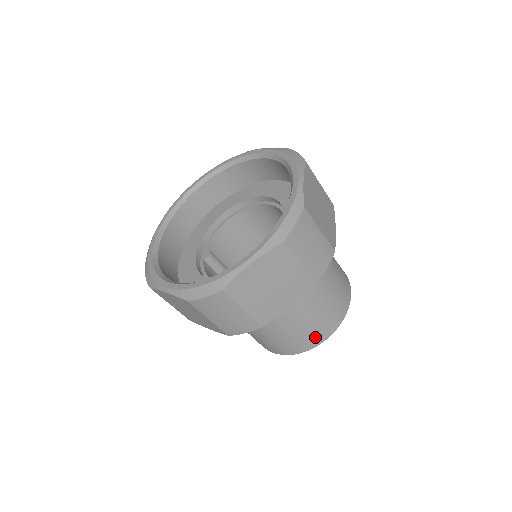
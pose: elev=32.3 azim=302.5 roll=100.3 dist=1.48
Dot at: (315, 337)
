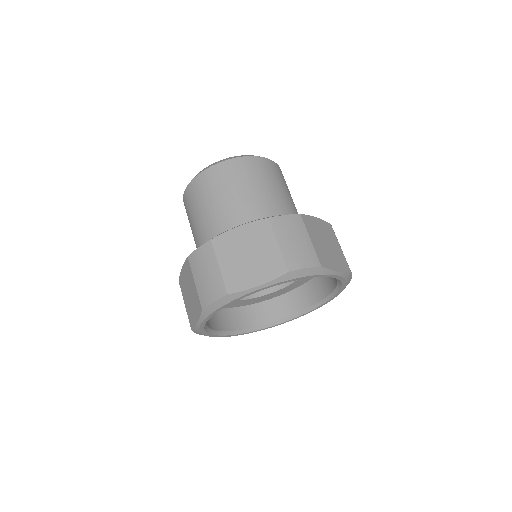
Dot at: occluded
